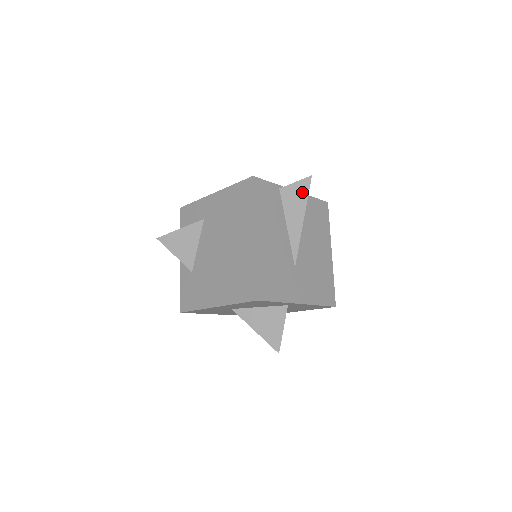
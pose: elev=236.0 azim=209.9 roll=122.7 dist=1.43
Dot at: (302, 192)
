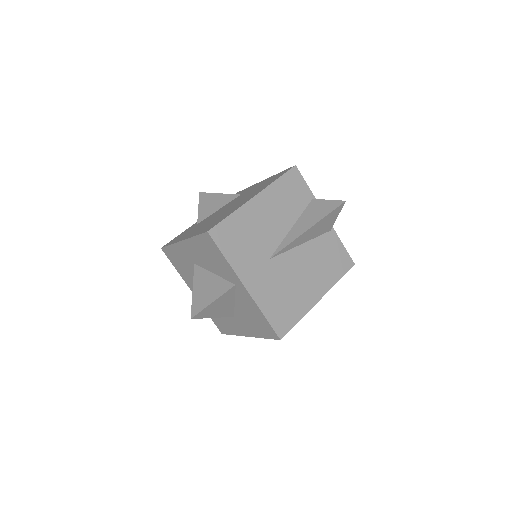
Dot at: (327, 209)
